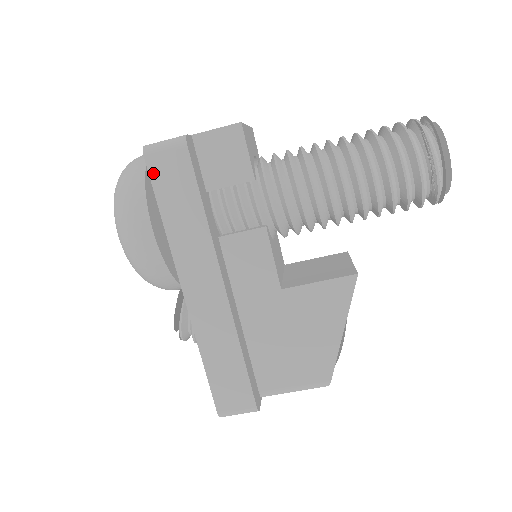
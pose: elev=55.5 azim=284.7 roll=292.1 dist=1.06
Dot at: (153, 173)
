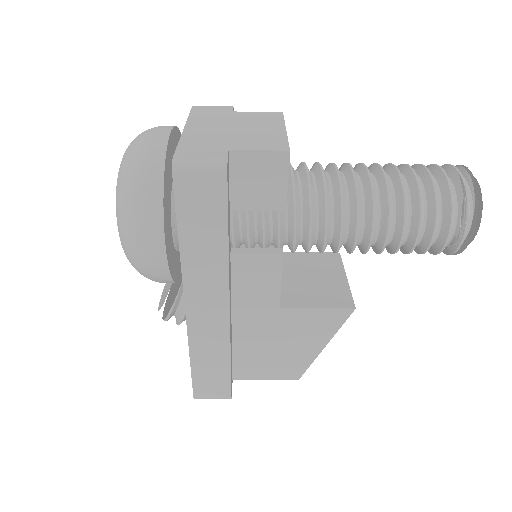
Dot at: (179, 194)
